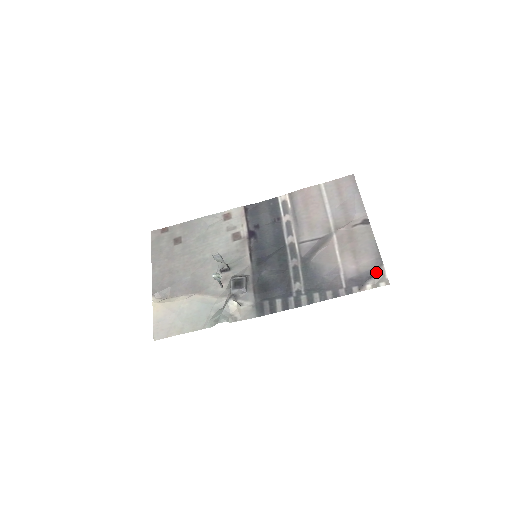
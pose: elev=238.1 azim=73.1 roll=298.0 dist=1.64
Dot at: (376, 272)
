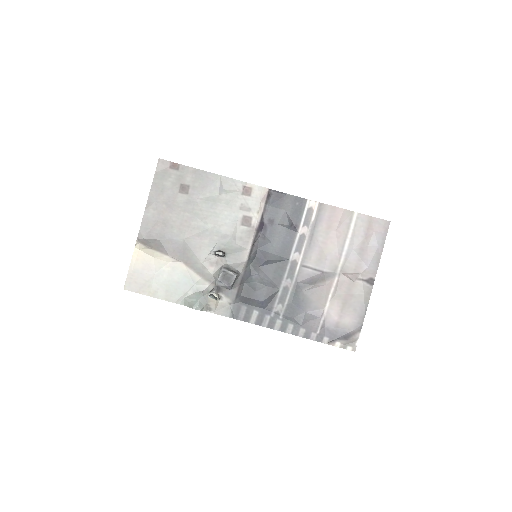
Dot at: (351, 336)
